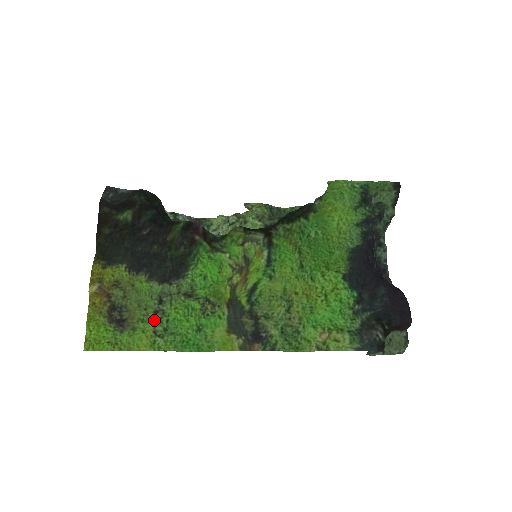
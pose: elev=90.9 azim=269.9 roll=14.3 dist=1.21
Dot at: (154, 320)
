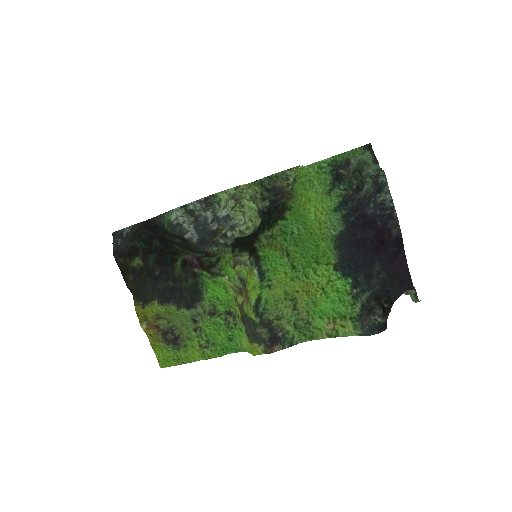
Dot at: (196, 338)
